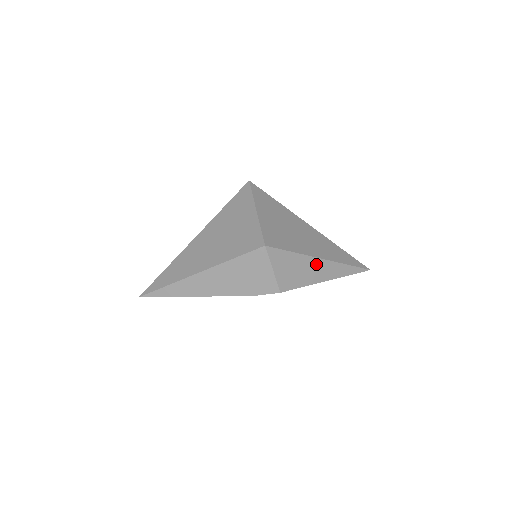
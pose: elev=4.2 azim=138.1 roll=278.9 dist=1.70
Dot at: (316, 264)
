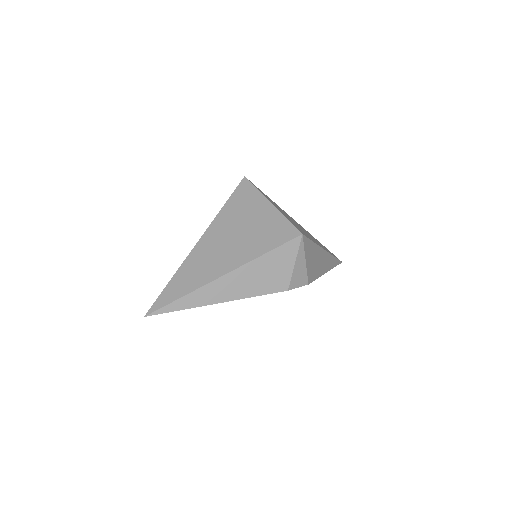
Dot at: (322, 255)
